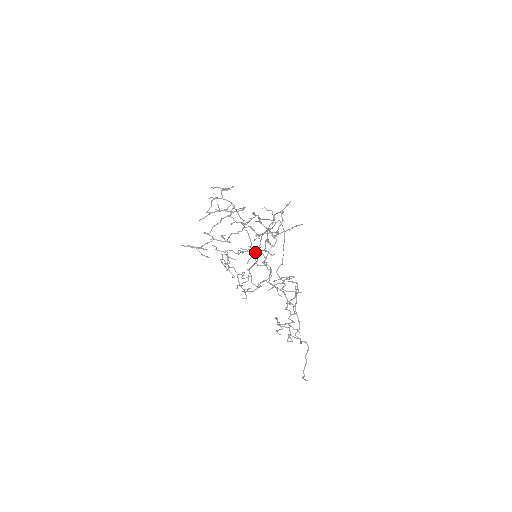
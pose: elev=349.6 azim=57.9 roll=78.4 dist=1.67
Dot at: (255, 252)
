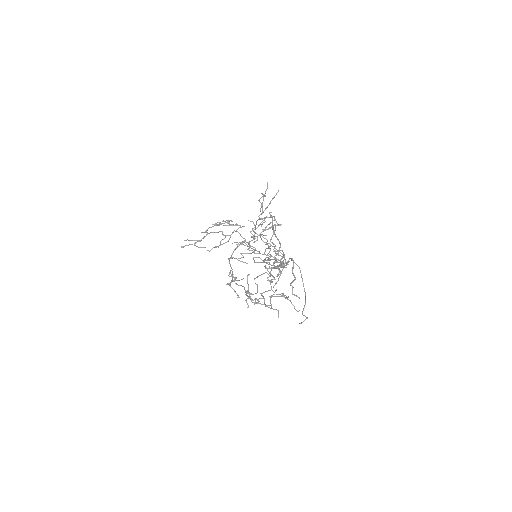
Dot at: occluded
